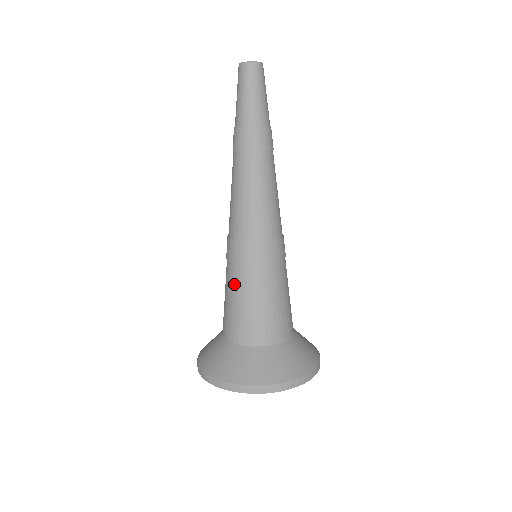
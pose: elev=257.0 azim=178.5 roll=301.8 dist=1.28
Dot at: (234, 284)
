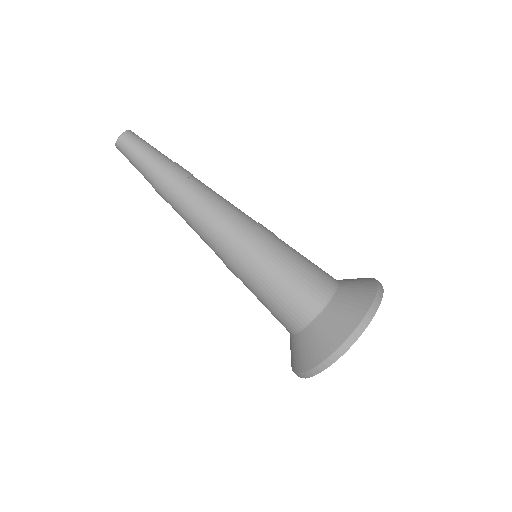
Dot at: (254, 292)
